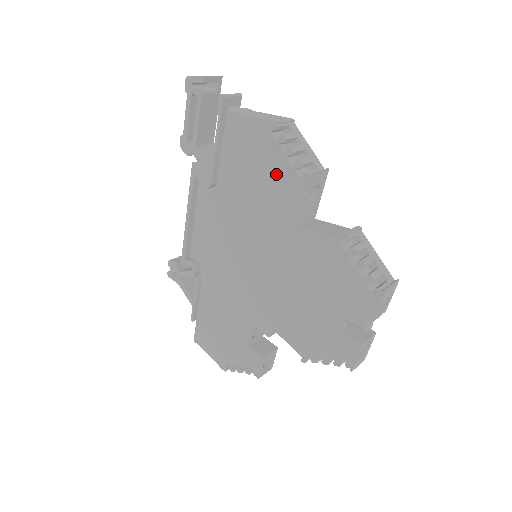
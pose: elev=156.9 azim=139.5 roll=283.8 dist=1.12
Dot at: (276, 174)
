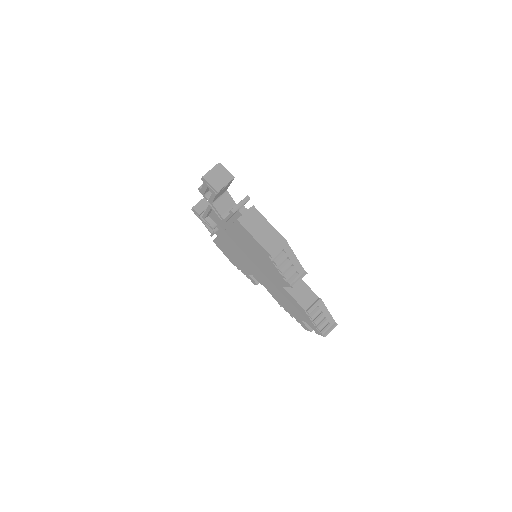
Dot at: (270, 266)
